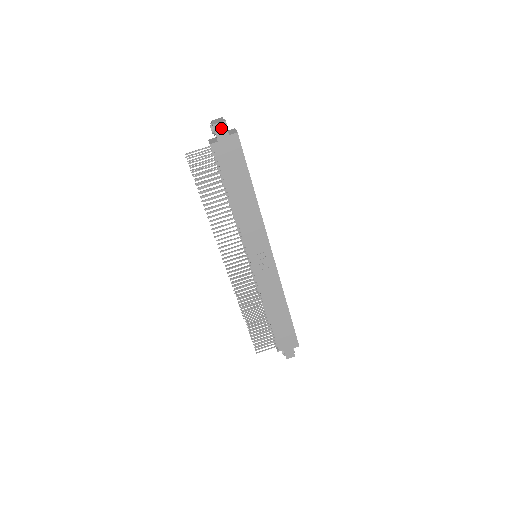
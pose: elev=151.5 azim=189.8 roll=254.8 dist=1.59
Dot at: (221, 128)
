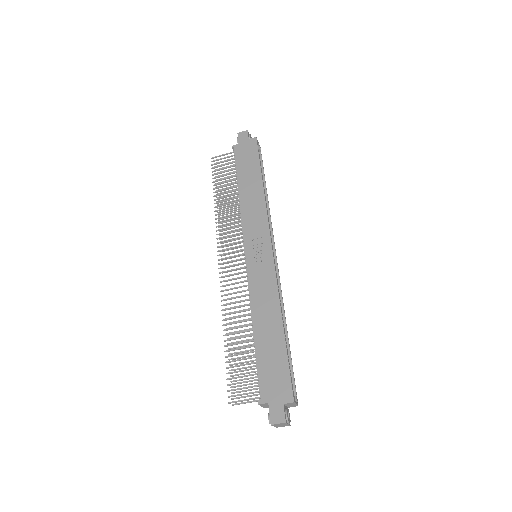
Dot at: (244, 135)
